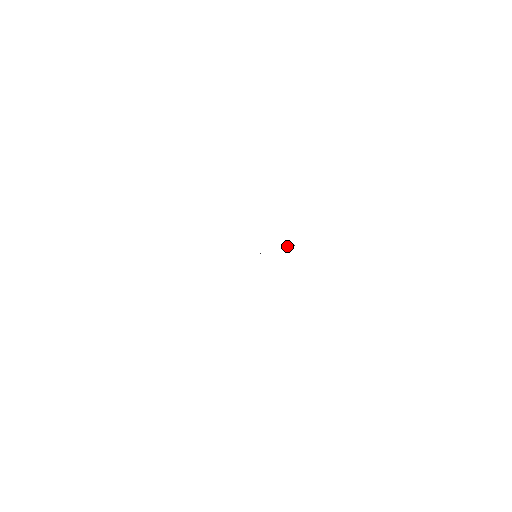
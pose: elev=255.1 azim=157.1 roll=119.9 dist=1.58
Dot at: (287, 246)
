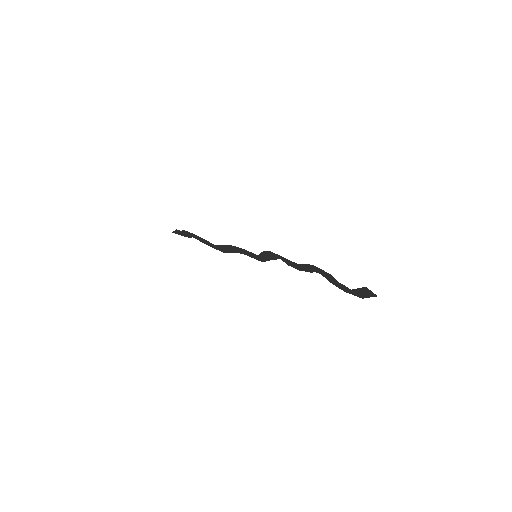
Dot at: occluded
